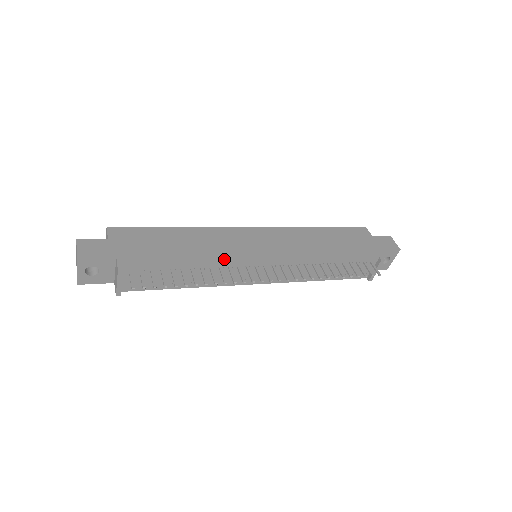
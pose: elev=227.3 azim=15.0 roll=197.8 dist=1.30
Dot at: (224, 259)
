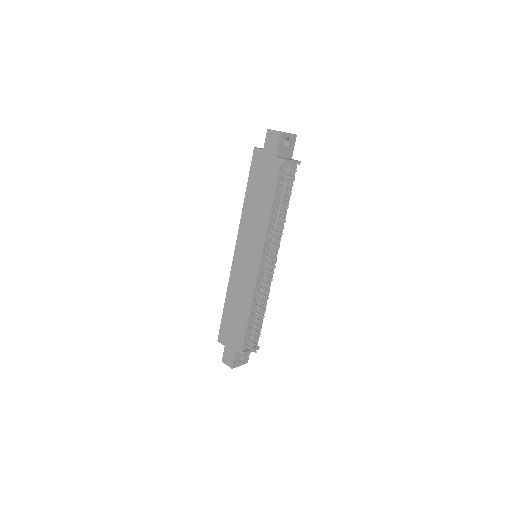
Dot at: (252, 291)
